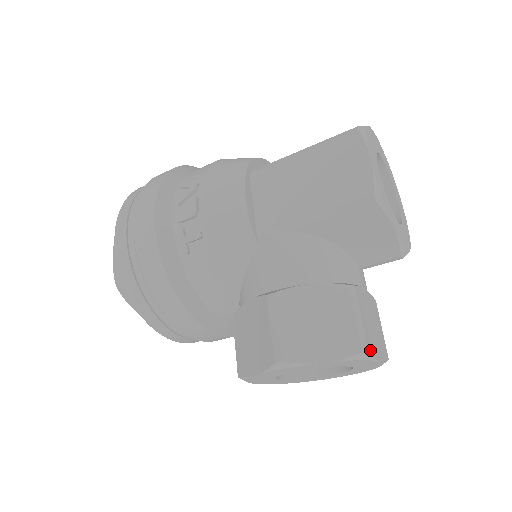
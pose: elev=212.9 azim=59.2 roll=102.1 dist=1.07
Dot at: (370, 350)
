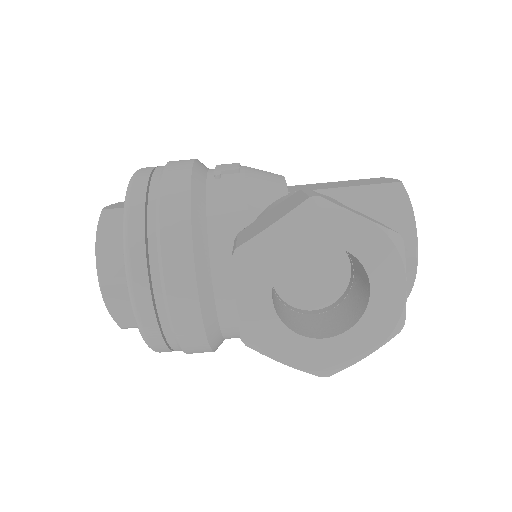
Dot at: (402, 249)
